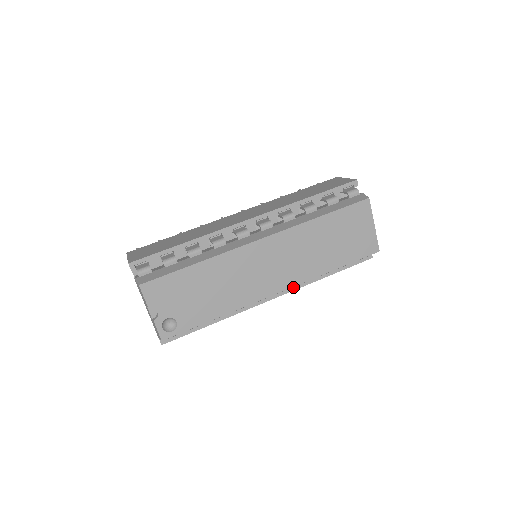
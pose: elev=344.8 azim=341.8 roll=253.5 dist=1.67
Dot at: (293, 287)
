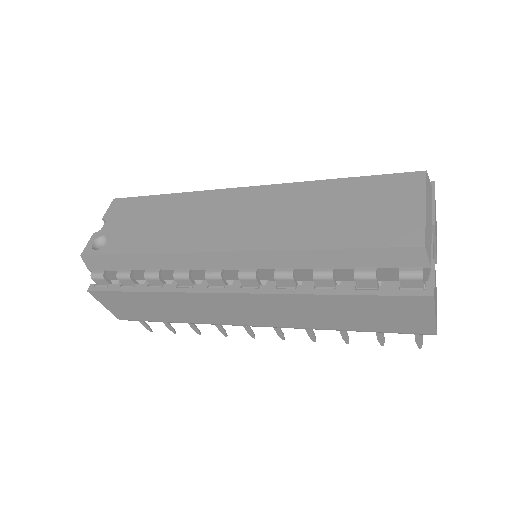
Dot at: (267, 289)
